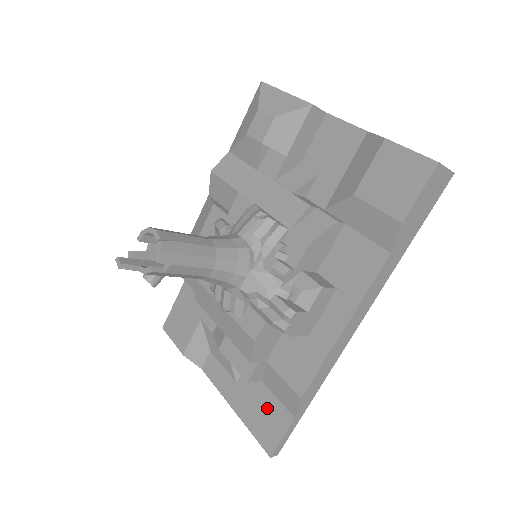
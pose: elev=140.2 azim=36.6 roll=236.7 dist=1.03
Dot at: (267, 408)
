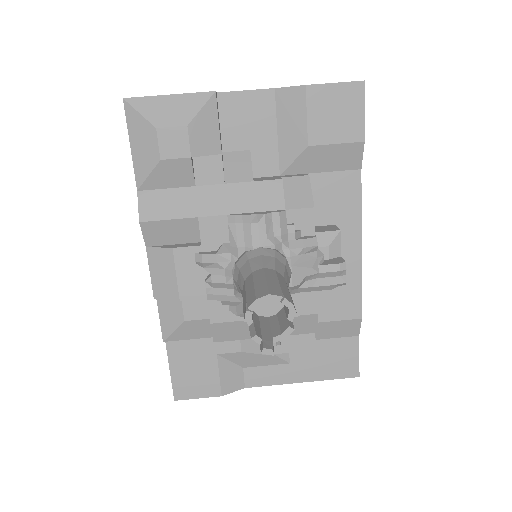
Dot at: (332, 352)
